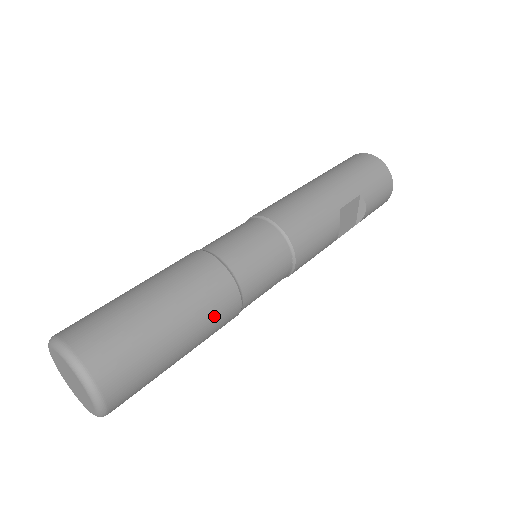
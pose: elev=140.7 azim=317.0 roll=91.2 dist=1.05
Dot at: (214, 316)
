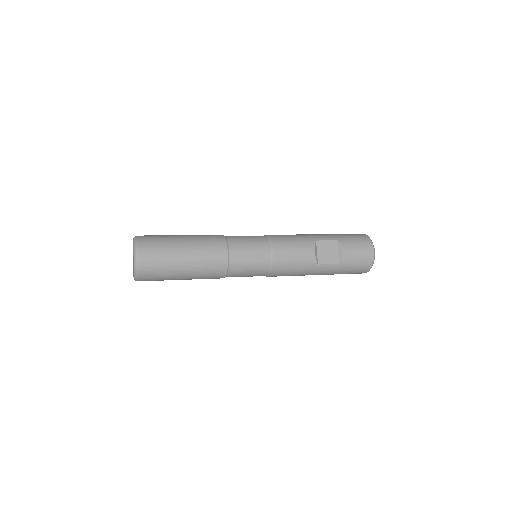
Dot at: (208, 250)
